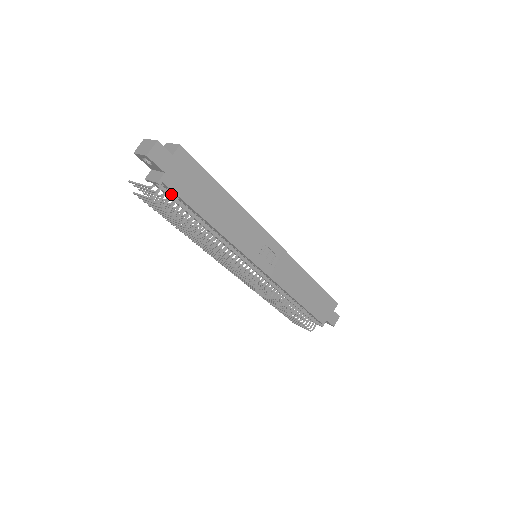
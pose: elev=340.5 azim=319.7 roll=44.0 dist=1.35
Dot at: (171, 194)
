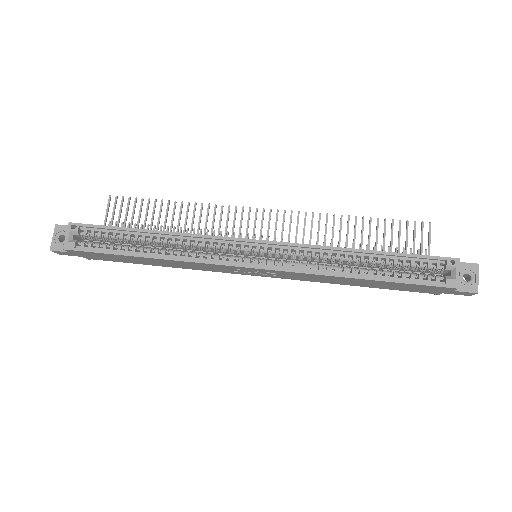
Dot at: occluded
